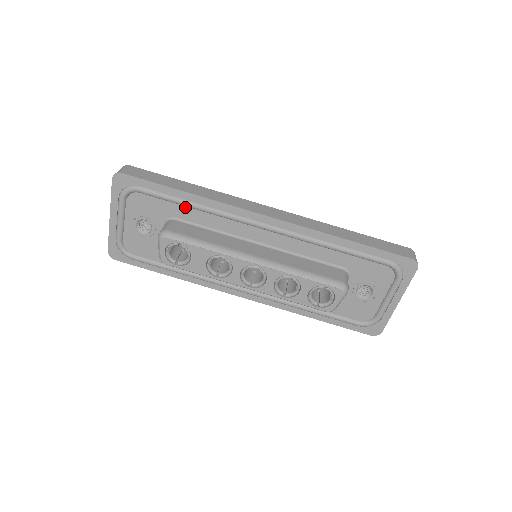
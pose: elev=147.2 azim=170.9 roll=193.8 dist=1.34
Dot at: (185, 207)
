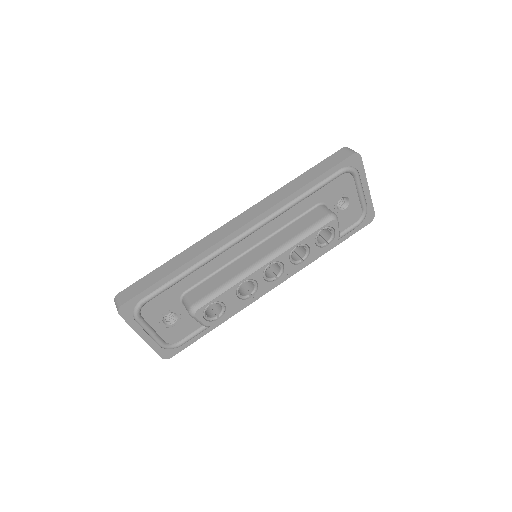
Dot at: (184, 279)
